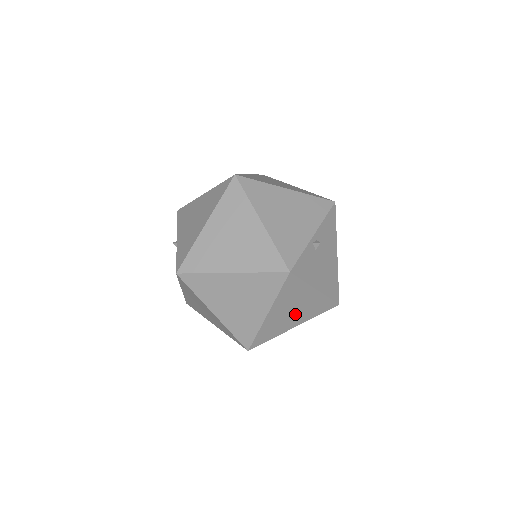
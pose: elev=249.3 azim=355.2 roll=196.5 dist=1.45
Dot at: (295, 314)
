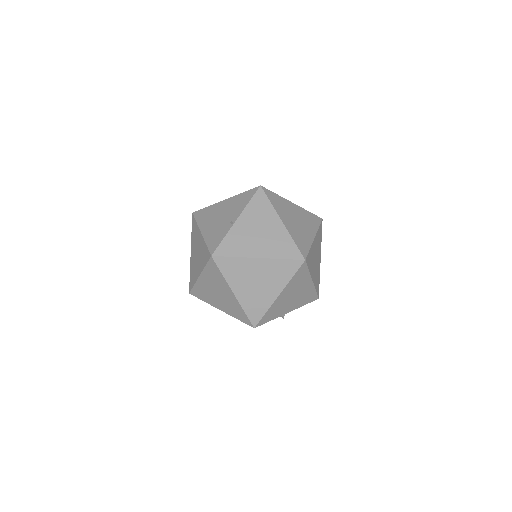
Dot at: occluded
